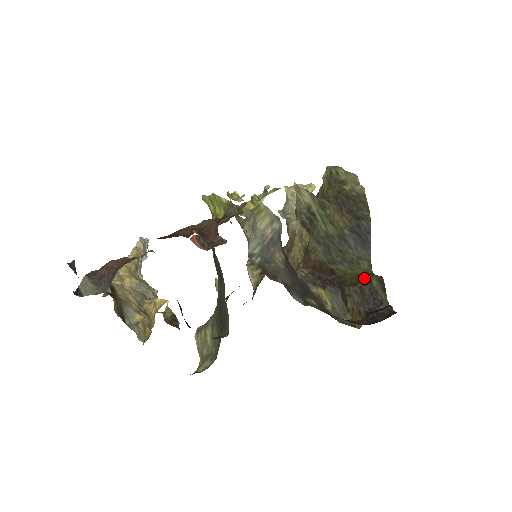
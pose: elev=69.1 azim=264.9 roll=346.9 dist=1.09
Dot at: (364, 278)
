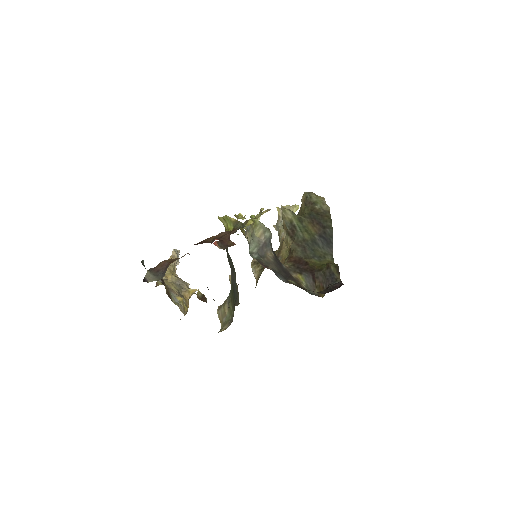
Dot at: (326, 266)
